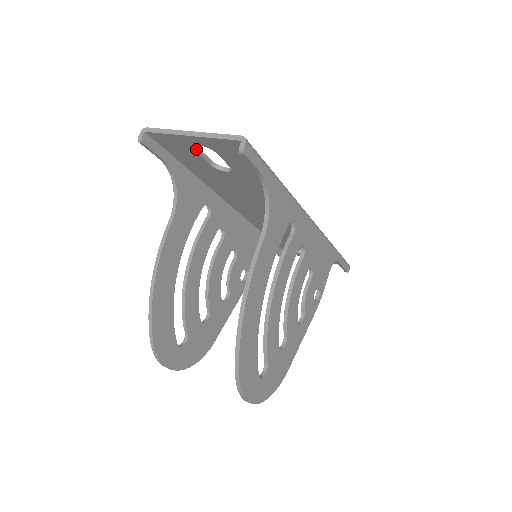
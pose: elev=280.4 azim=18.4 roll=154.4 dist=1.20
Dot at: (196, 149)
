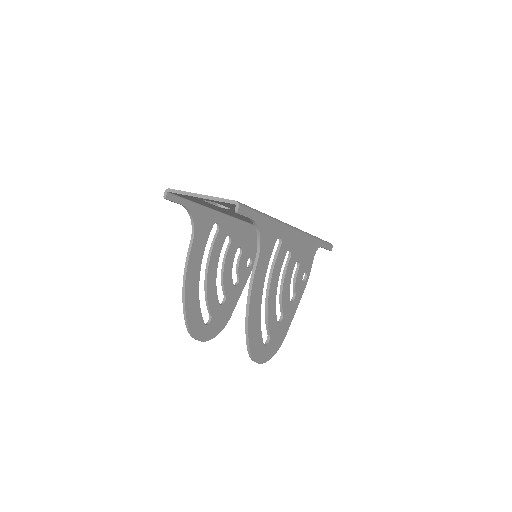
Dot at: (205, 200)
